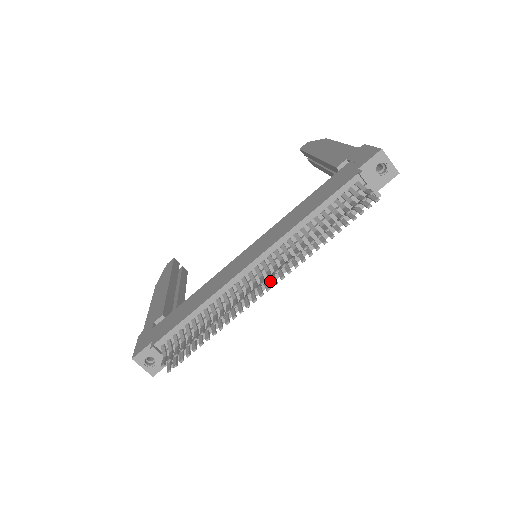
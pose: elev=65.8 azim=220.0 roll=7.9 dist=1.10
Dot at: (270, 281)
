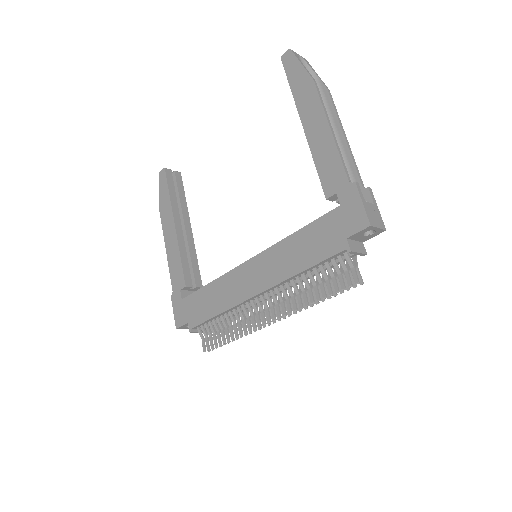
Dot at: occluded
